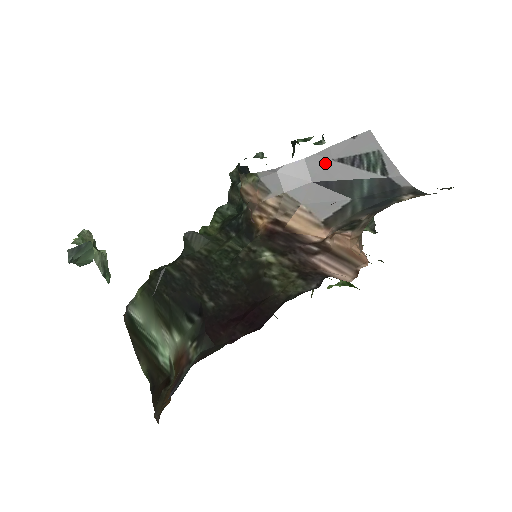
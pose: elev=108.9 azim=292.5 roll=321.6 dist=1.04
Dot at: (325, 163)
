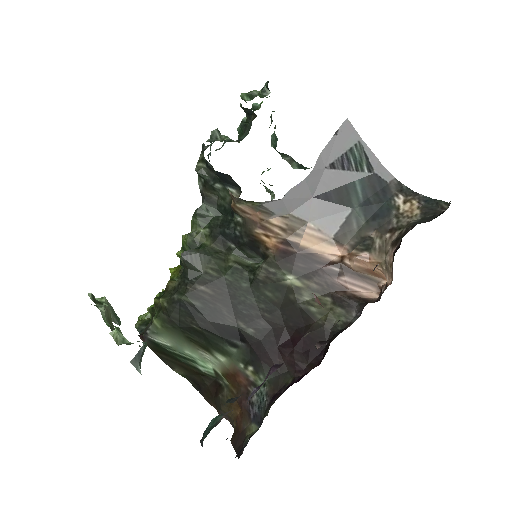
Dot at: (320, 174)
